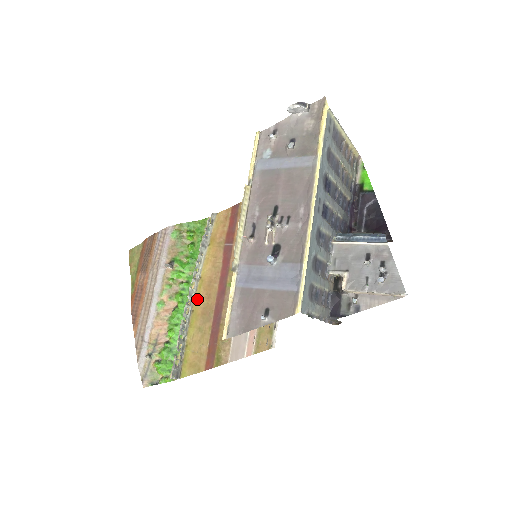
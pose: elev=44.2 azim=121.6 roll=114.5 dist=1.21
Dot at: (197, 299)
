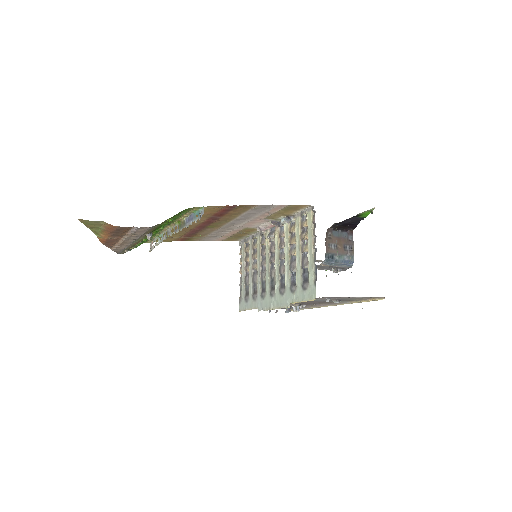
Dot at: occluded
